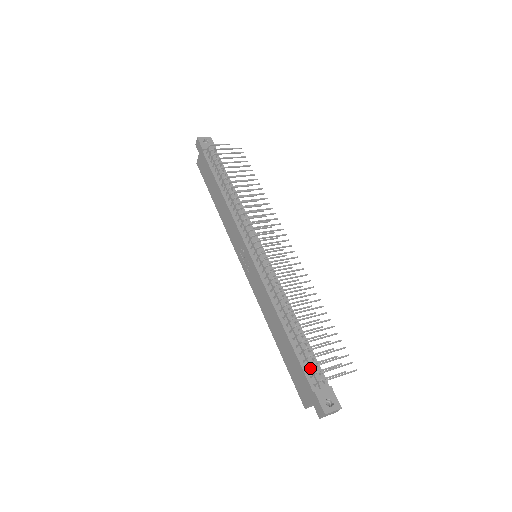
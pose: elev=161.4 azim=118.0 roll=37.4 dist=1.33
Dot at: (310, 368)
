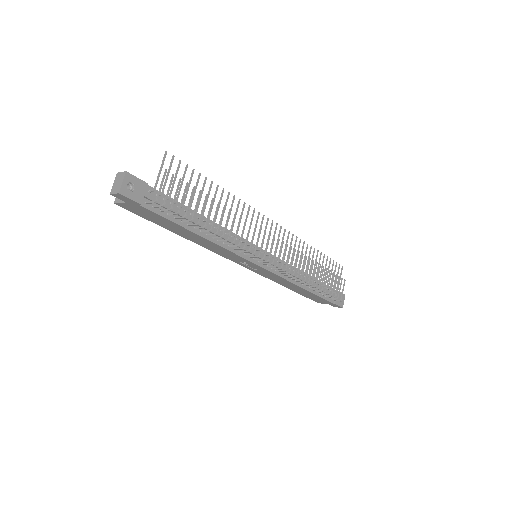
Dot at: occluded
